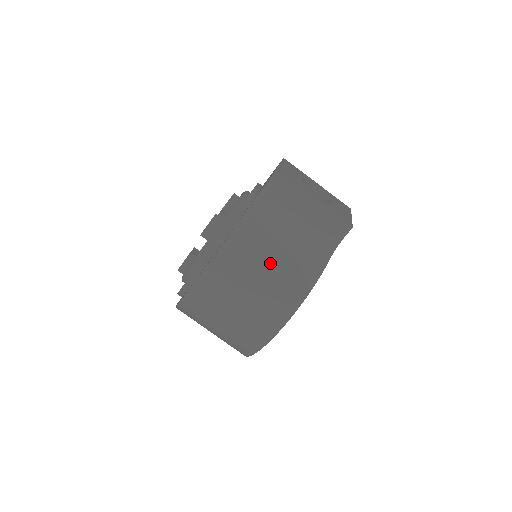
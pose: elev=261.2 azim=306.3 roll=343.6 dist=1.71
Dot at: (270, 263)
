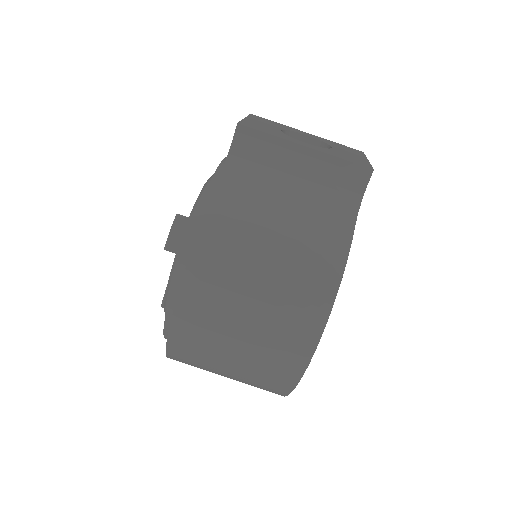
Dot at: (269, 257)
